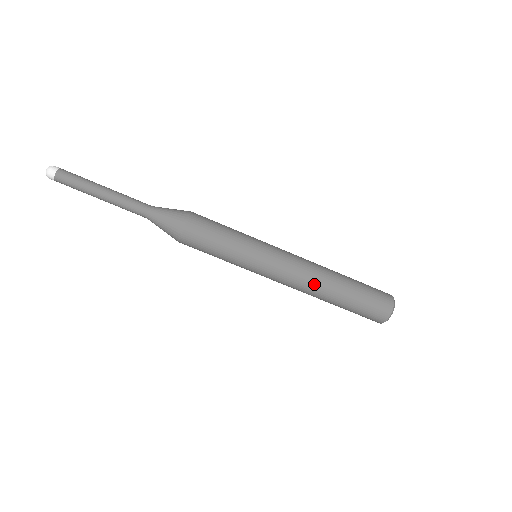
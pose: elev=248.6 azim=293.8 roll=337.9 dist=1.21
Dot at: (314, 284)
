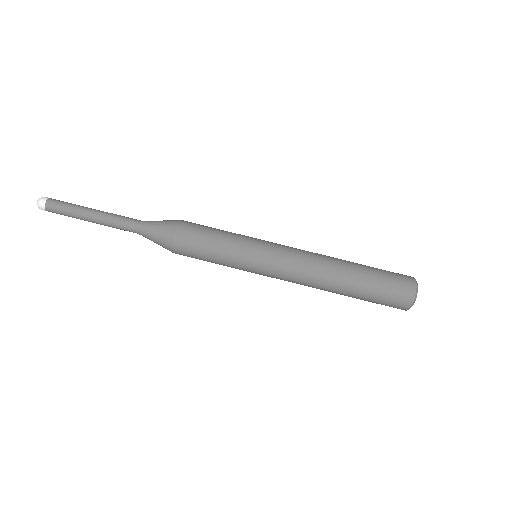
Dot at: (323, 271)
